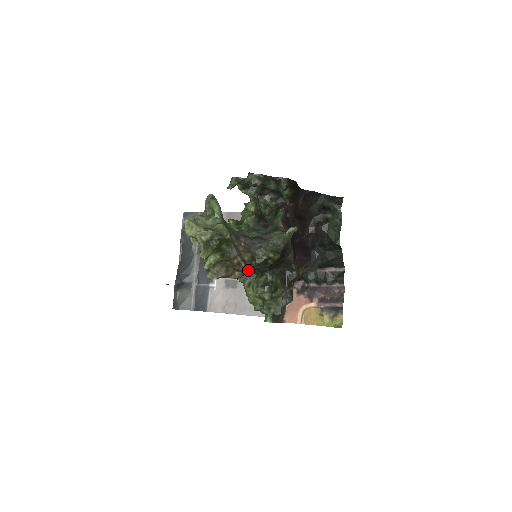
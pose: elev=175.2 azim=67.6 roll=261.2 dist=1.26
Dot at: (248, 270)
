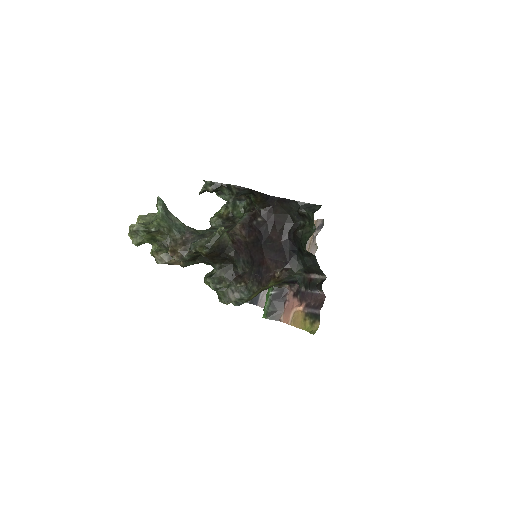
Dot at: (177, 259)
